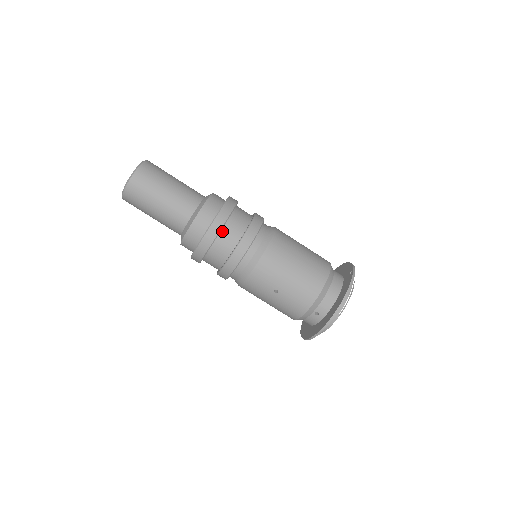
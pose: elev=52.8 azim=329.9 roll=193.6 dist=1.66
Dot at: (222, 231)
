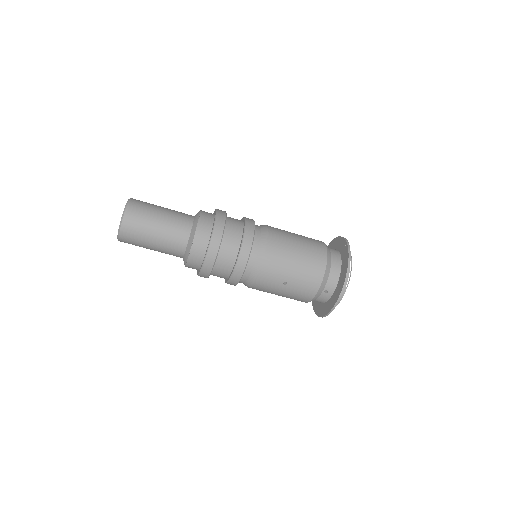
Dot at: (221, 244)
